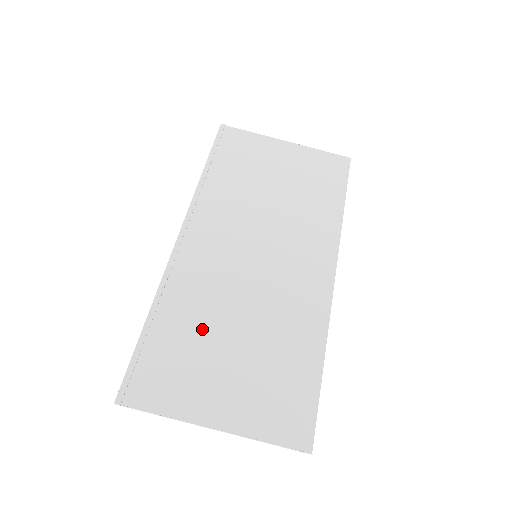
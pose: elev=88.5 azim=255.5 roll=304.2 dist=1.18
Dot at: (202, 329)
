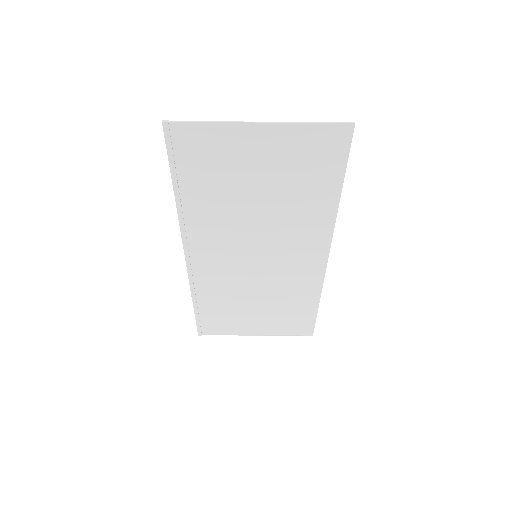
Dot at: (231, 303)
